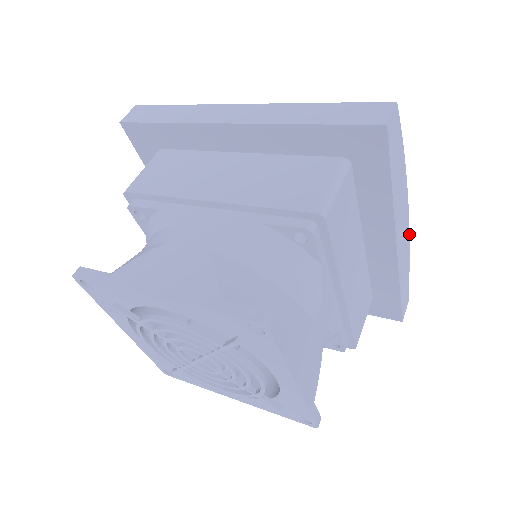
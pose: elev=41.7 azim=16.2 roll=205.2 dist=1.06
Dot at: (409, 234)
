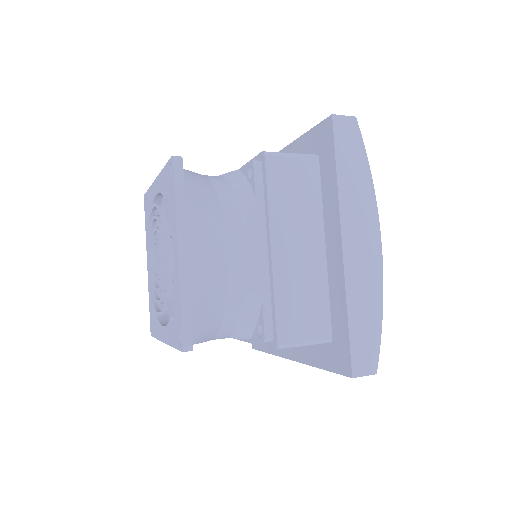
Dot at: occluded
